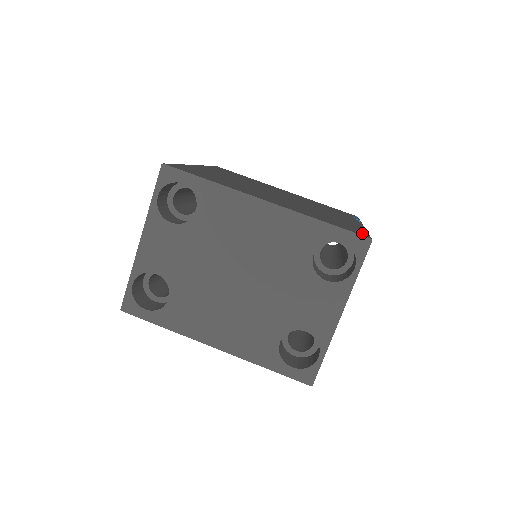
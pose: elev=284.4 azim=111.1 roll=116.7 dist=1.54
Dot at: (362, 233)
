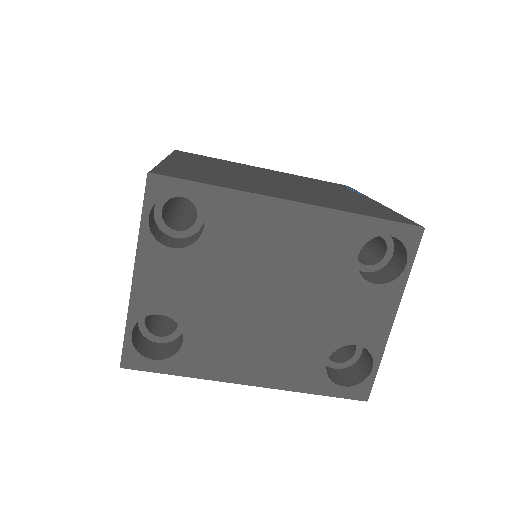
Dot at: (405, 220)
